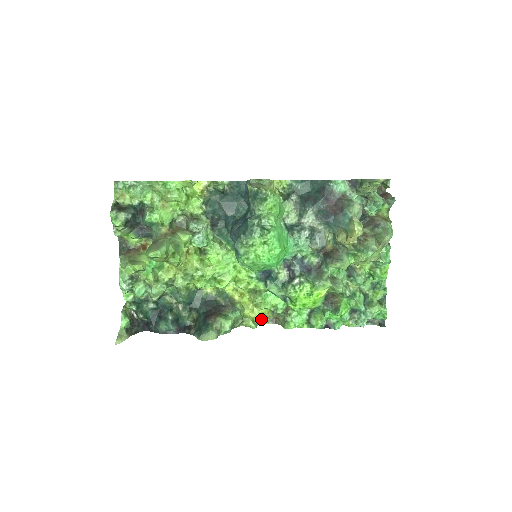
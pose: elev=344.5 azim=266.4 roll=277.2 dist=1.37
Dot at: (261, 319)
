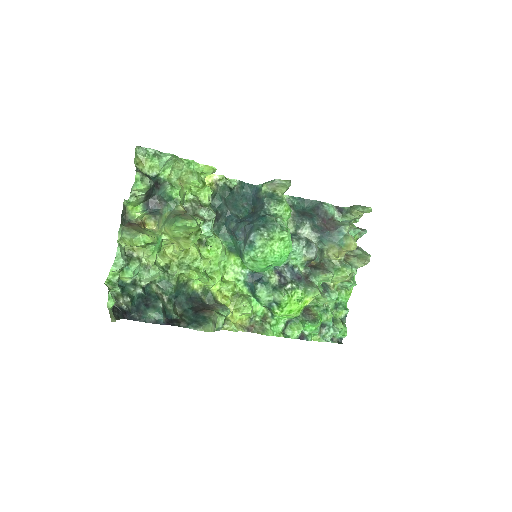
Dot at: (238, 325)
